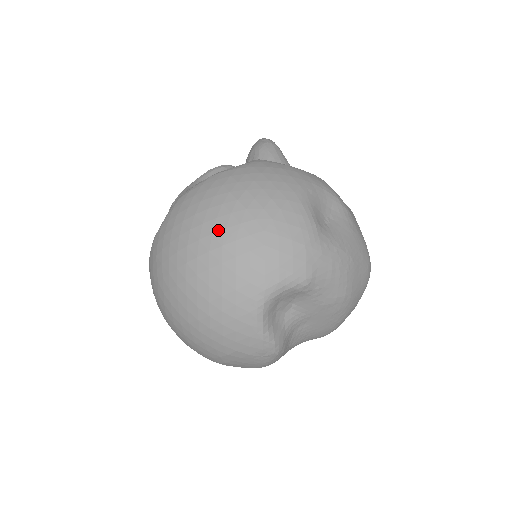
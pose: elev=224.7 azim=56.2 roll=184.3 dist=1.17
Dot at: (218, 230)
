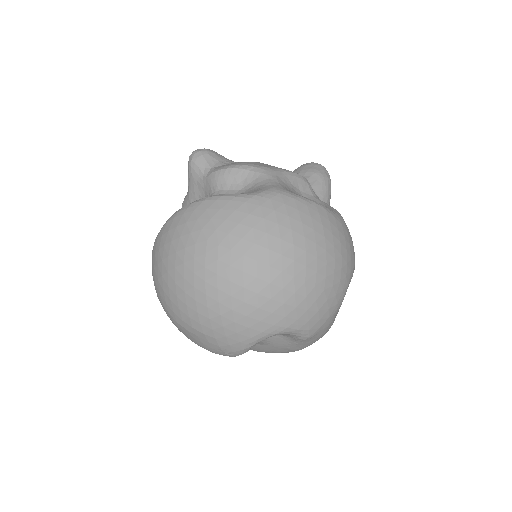
Dot at: (301, 262)
